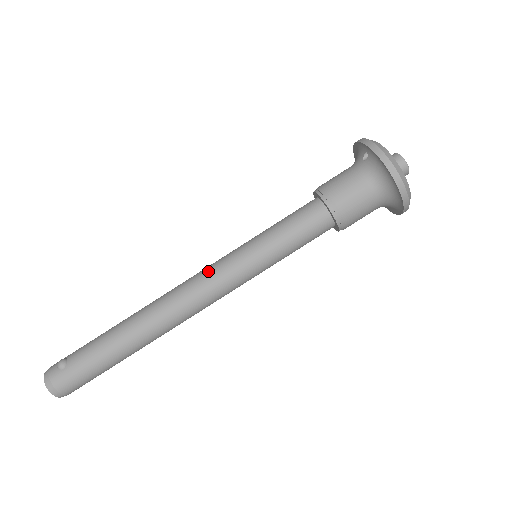
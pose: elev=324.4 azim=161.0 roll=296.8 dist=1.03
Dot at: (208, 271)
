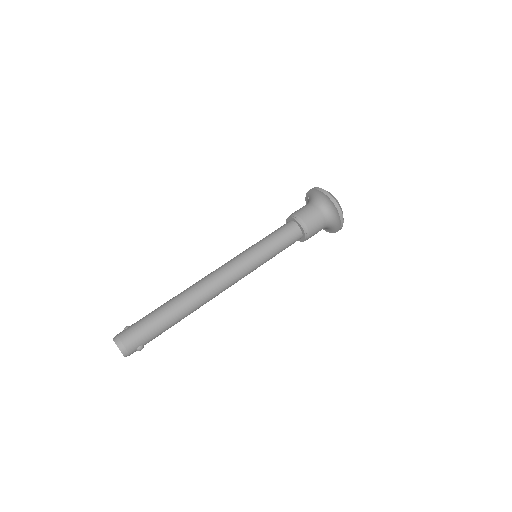
Dot at: (225, 263)
